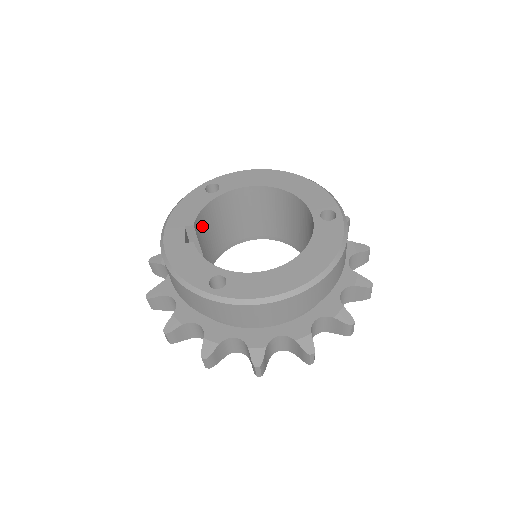
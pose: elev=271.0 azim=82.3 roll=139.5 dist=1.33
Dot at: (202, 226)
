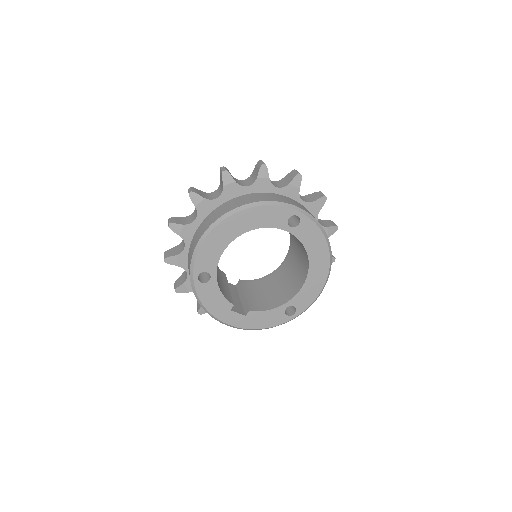
Dot at: (223, 290)
